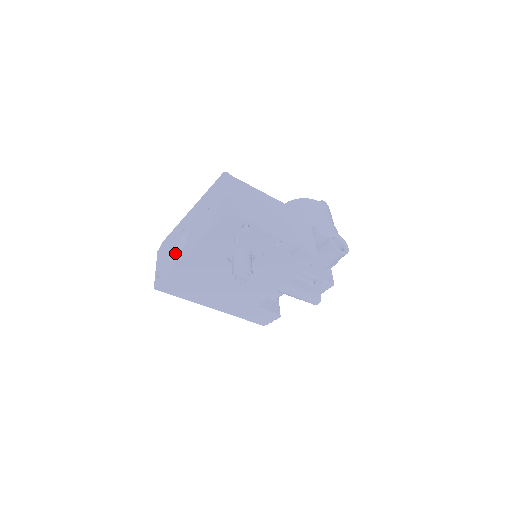
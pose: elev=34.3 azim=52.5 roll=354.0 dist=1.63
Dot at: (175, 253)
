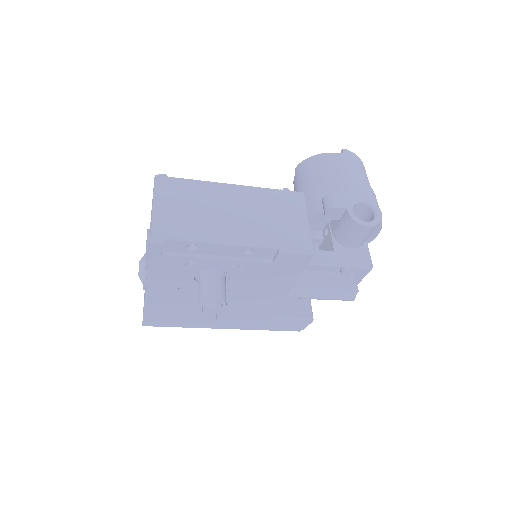
Dot at: (144, 285)
